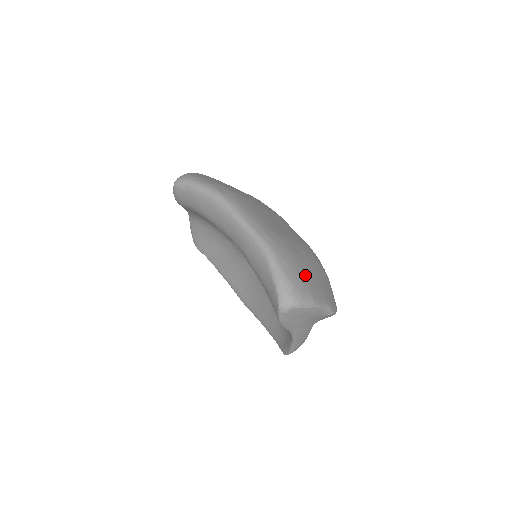
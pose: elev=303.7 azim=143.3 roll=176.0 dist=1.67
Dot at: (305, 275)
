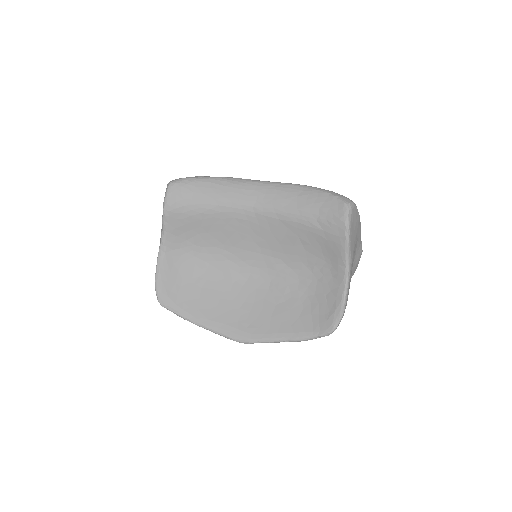
Dot at: occluded
